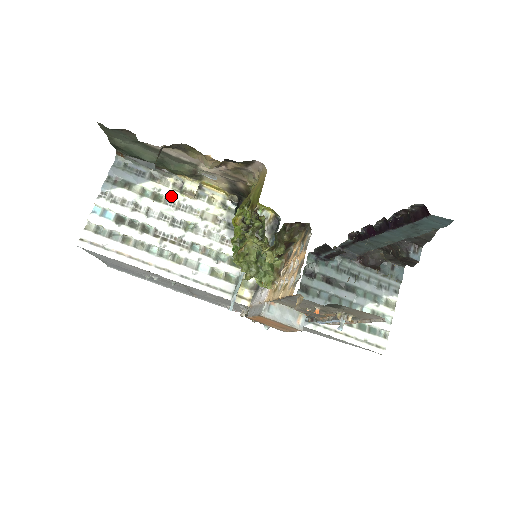
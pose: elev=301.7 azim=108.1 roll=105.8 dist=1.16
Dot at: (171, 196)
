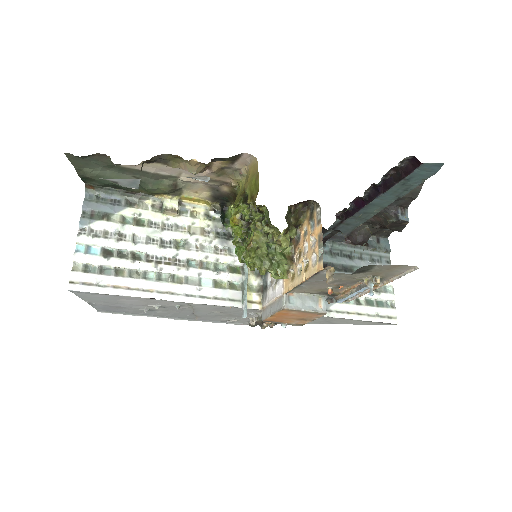
Dot at: (153, 218)
